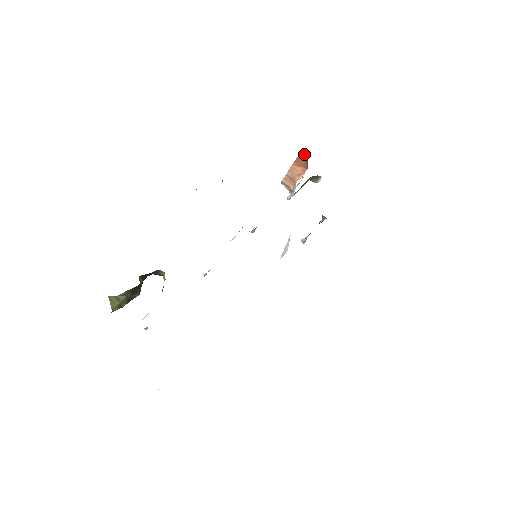
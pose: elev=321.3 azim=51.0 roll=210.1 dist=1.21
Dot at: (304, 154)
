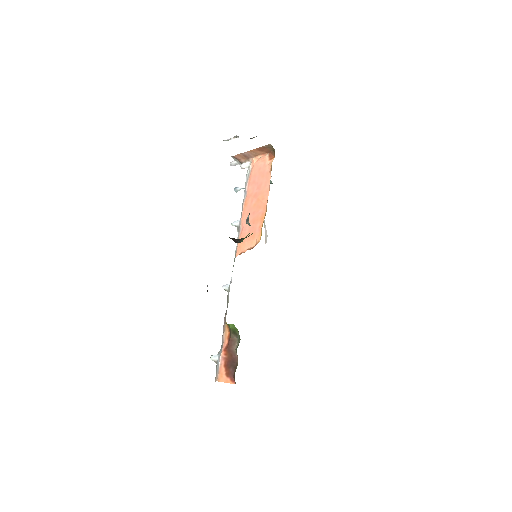
Dot at: (272, 146)
